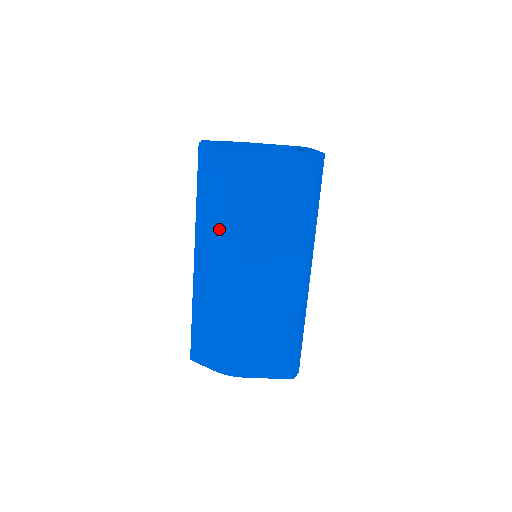
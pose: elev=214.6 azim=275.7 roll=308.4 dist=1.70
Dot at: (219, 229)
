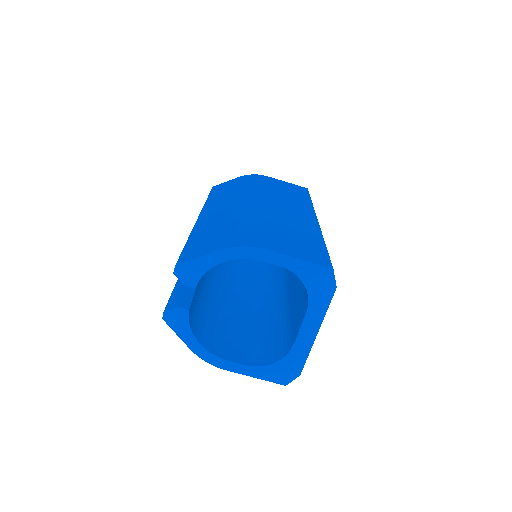
Dot at: (230, 195)
